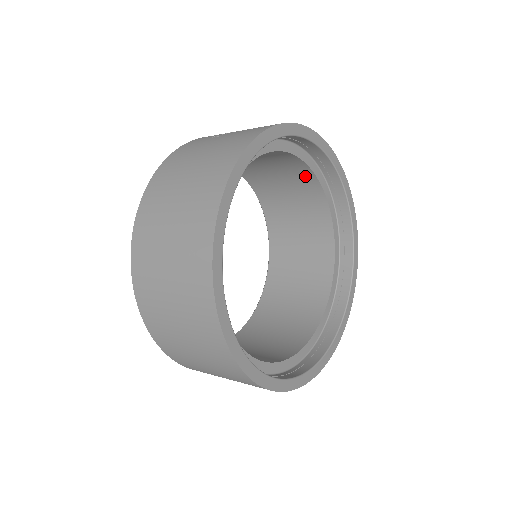
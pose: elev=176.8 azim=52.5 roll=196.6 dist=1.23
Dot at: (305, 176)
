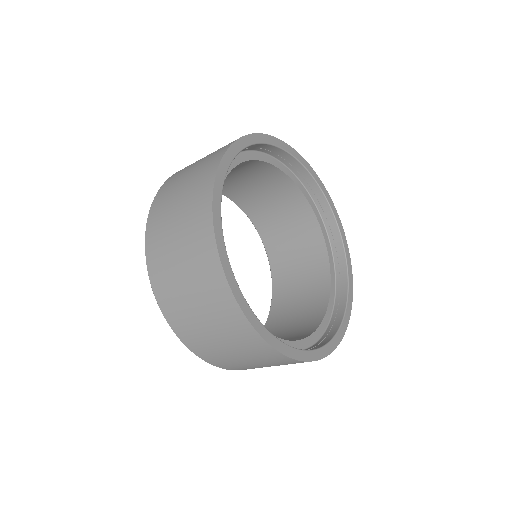
Dot at: (317, 244)
